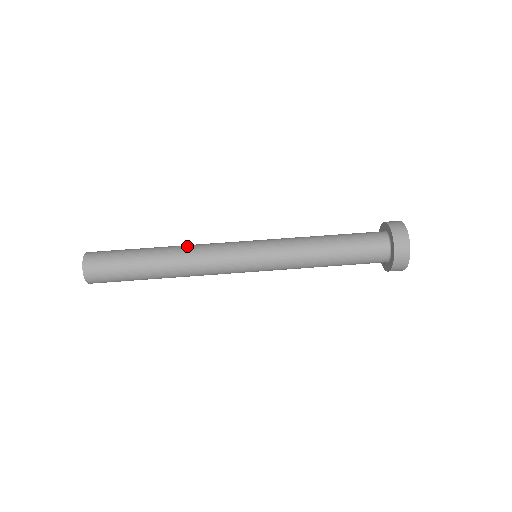
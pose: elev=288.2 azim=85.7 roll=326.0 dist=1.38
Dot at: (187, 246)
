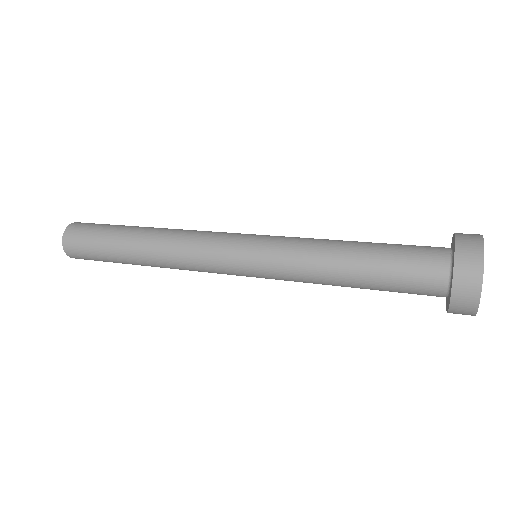
Dot at: occluded
